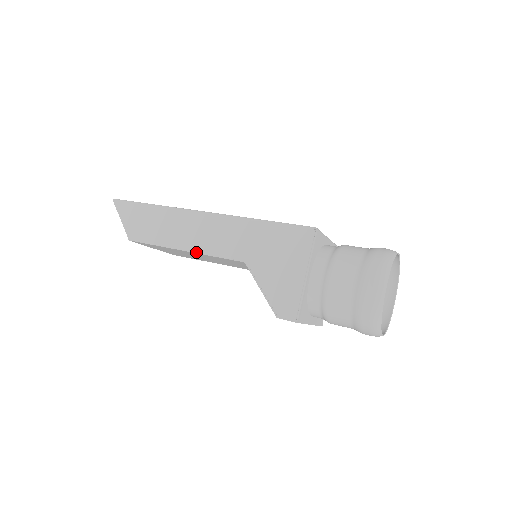
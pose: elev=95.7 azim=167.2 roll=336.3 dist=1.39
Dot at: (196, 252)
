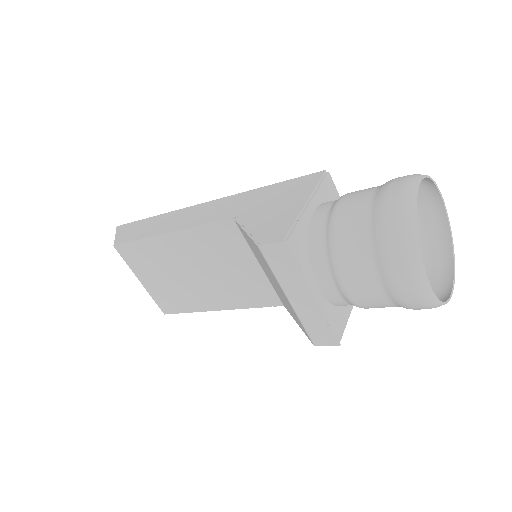
Dot at: (180, 229)
